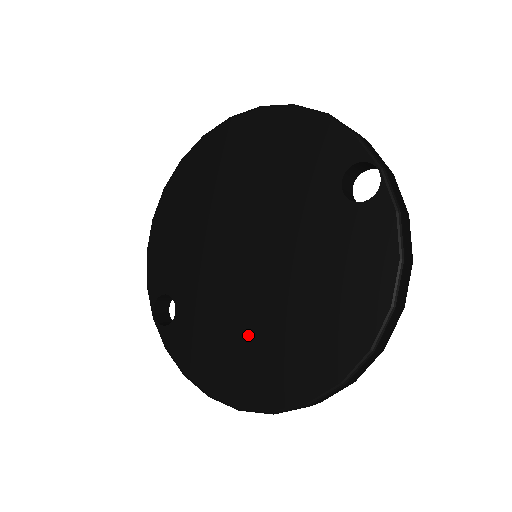
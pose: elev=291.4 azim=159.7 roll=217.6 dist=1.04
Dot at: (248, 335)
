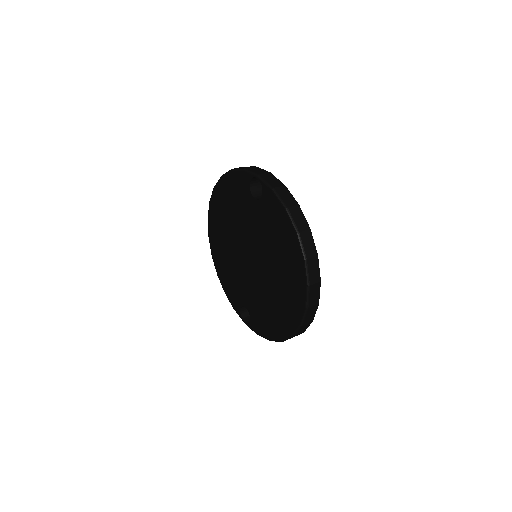
Dot at: (272, 296)
